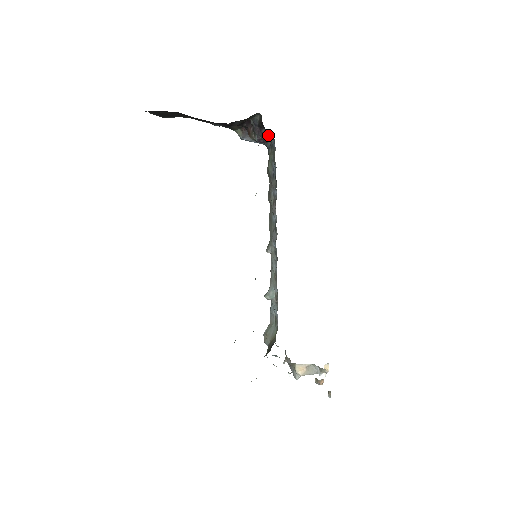
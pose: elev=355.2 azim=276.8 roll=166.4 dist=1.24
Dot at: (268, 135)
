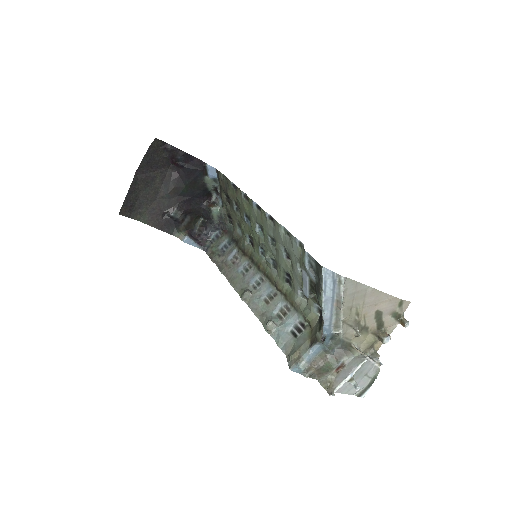
Dot at: (208, 236)
